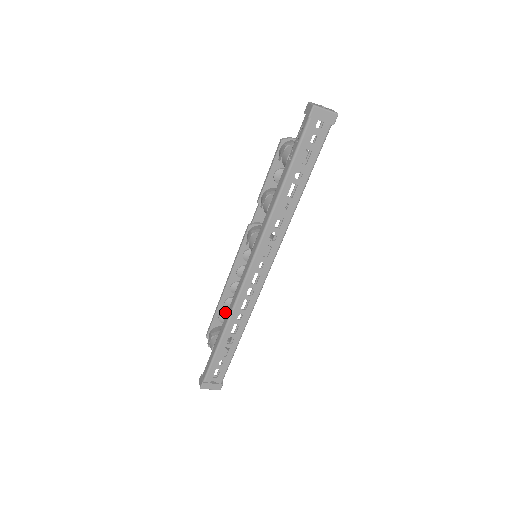
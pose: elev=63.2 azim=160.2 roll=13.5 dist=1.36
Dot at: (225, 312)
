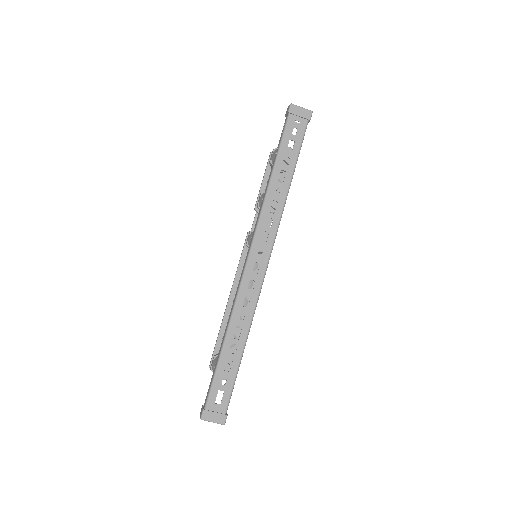
Dot at: occluded
